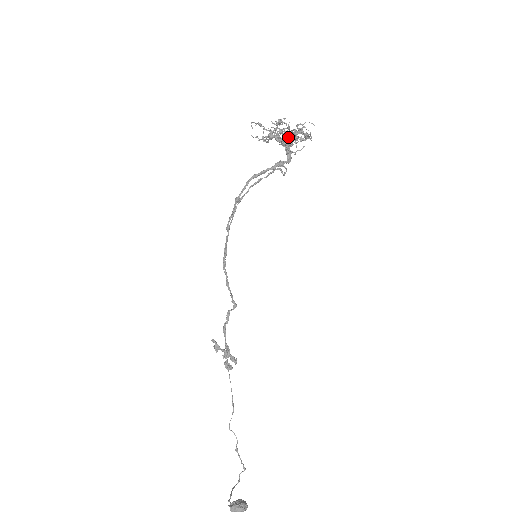
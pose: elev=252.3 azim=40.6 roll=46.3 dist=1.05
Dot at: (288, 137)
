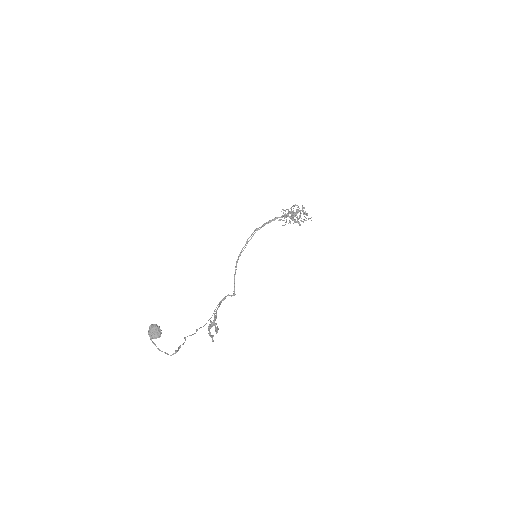
Dot at: (293, 208)
